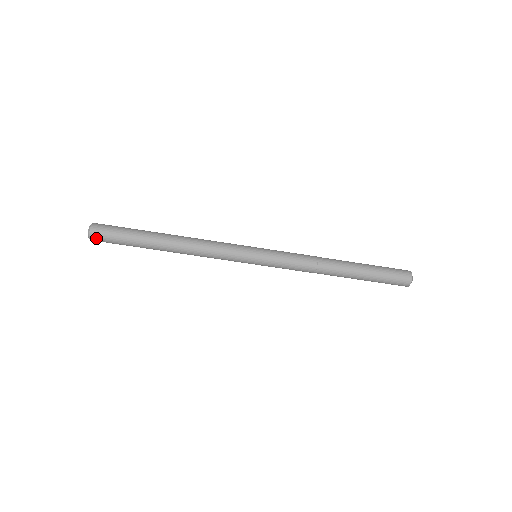
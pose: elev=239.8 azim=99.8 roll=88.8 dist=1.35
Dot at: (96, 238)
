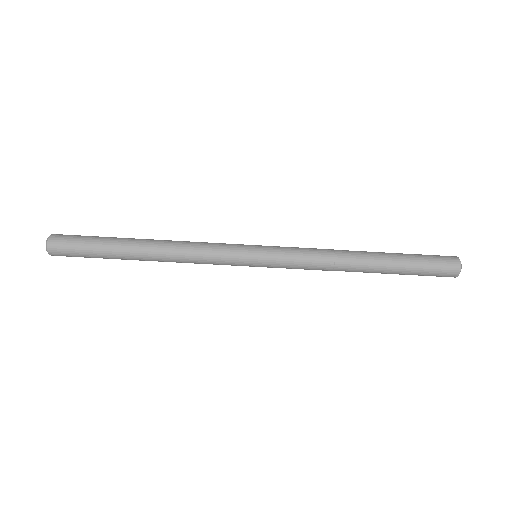
Dot at: (55, 249)
